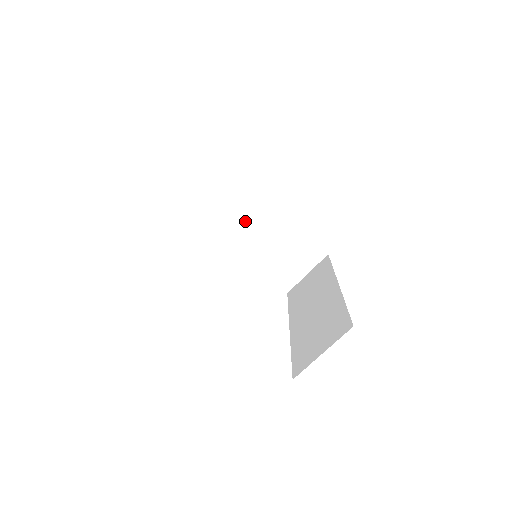
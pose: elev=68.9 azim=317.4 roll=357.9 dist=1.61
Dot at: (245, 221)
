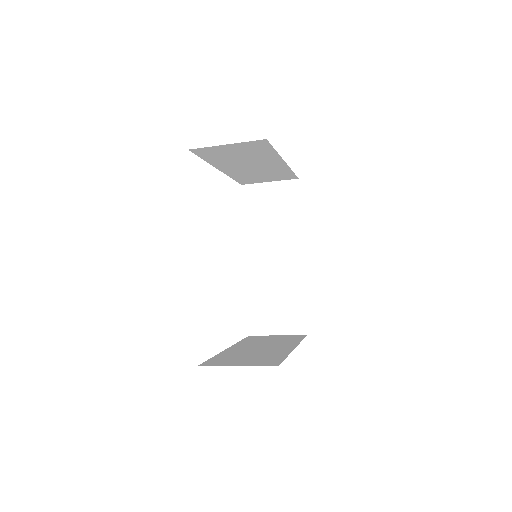
Dot at: (243, 162)
